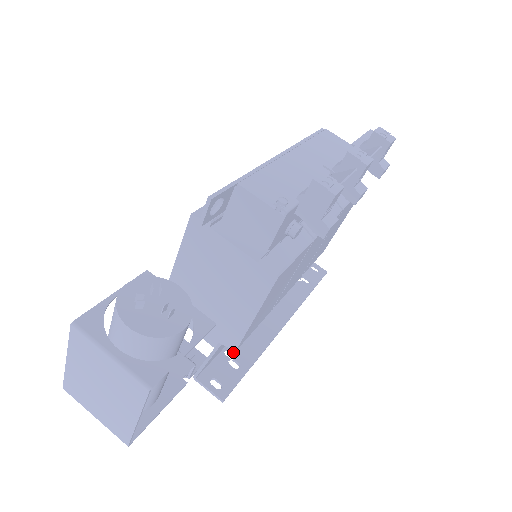
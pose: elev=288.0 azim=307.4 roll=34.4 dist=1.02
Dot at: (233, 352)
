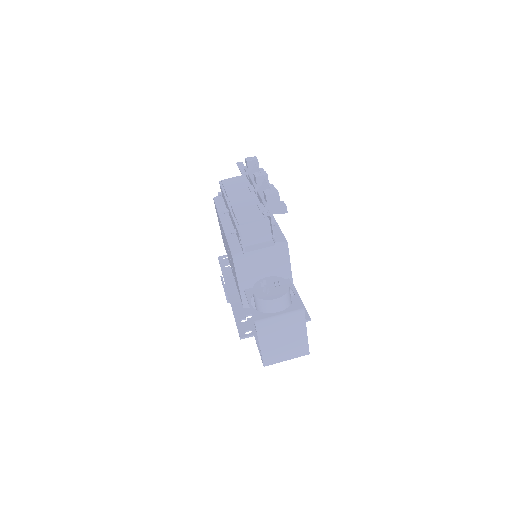
Dot at: occluded
